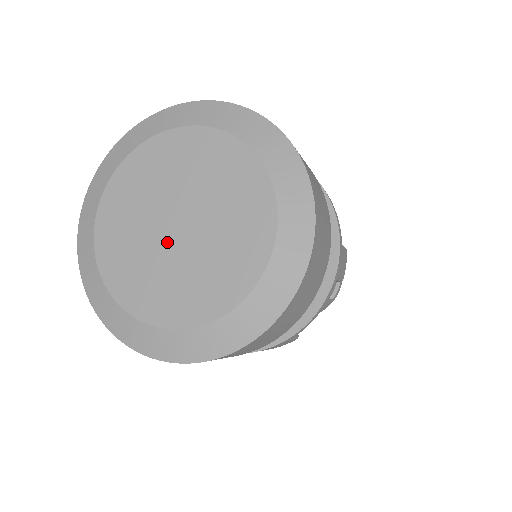
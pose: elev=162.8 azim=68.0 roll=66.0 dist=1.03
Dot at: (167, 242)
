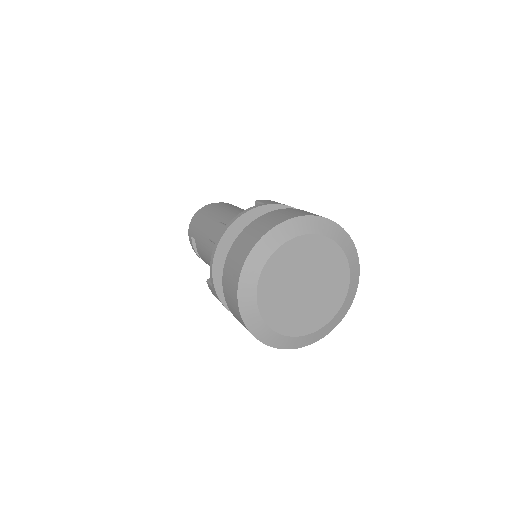
Dot at: (305, 297)
